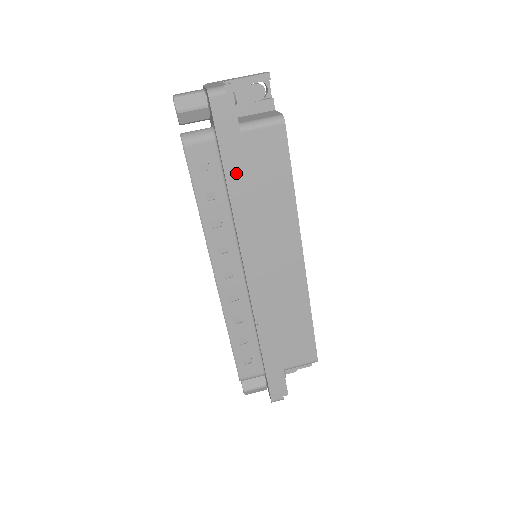
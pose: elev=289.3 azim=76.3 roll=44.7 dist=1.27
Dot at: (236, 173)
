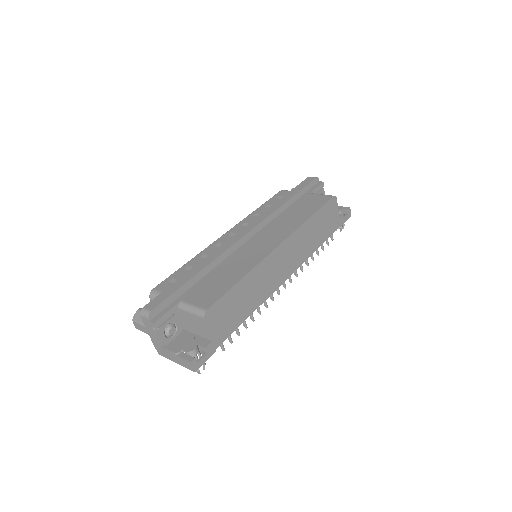
Dot at: (290, 197)
